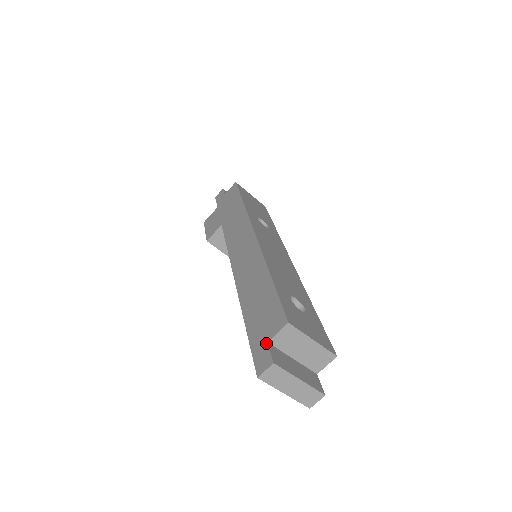
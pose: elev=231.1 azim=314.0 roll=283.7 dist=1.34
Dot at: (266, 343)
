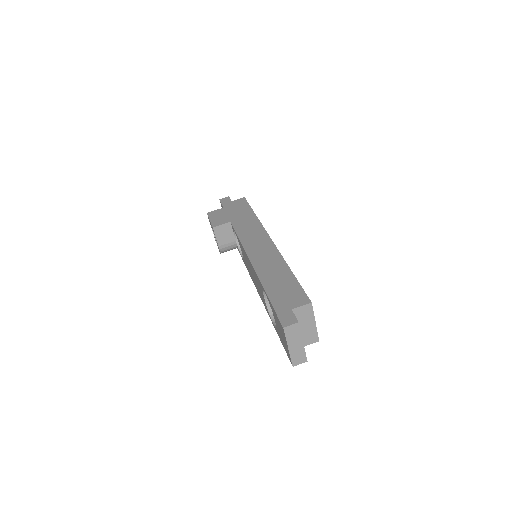
Dot at: (291, 309)
